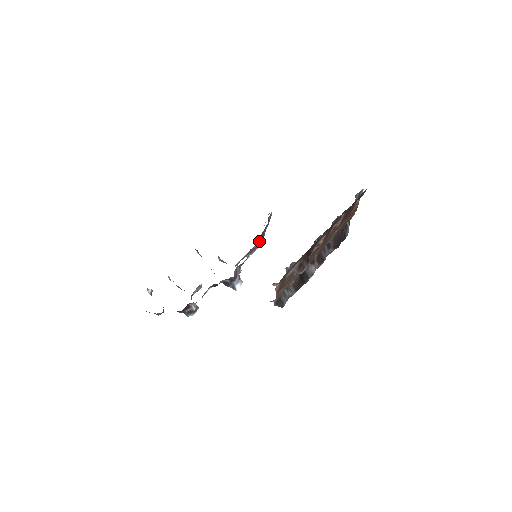
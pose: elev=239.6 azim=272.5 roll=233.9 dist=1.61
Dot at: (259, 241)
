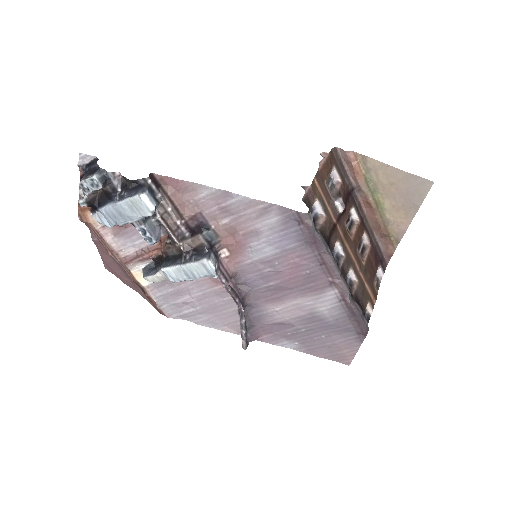
Dot at: (243, 301)
